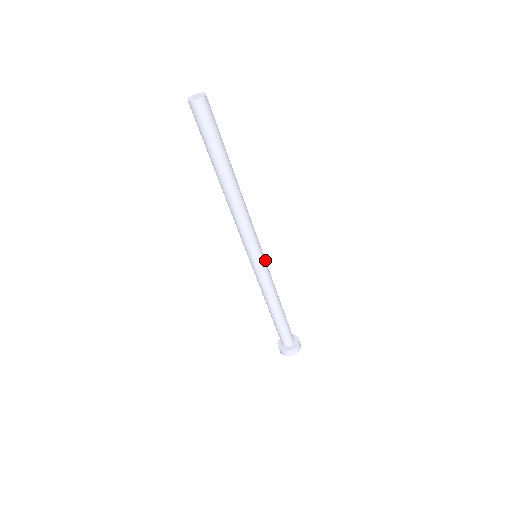
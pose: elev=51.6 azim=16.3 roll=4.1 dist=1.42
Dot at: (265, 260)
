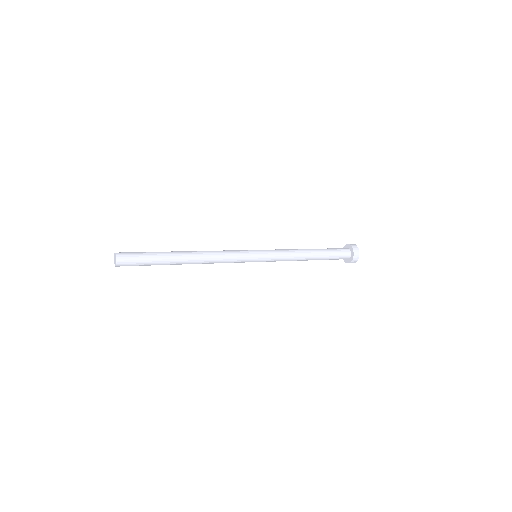
Dot at: (264, 253)
